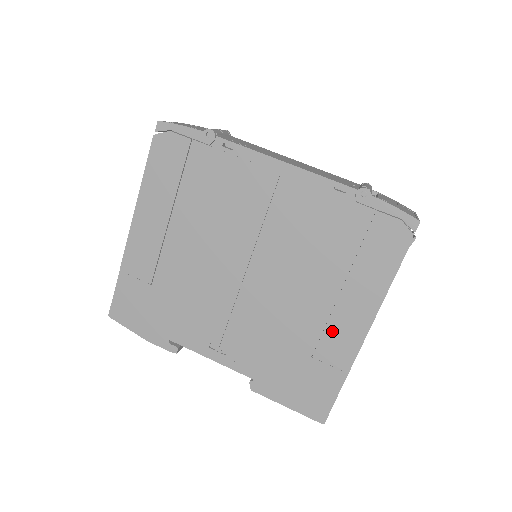
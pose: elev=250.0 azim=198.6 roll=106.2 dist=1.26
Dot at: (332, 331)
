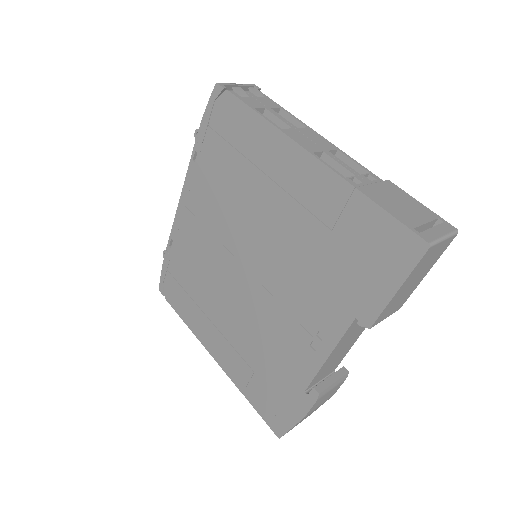
Dot at: (304, 196)
